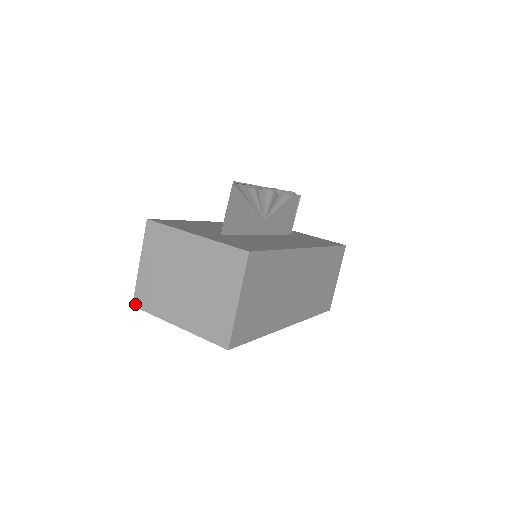
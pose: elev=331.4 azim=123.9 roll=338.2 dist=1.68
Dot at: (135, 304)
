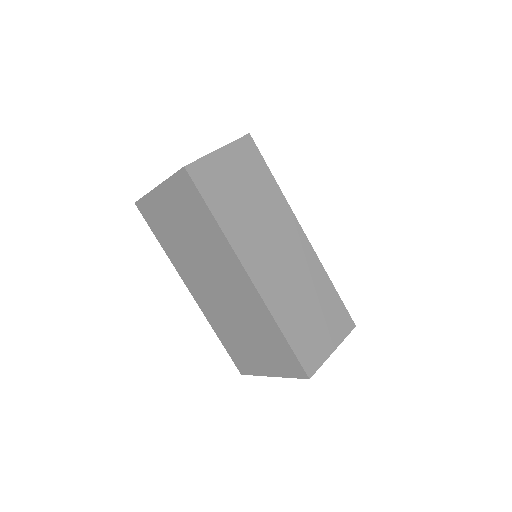
Dot at: occluded
